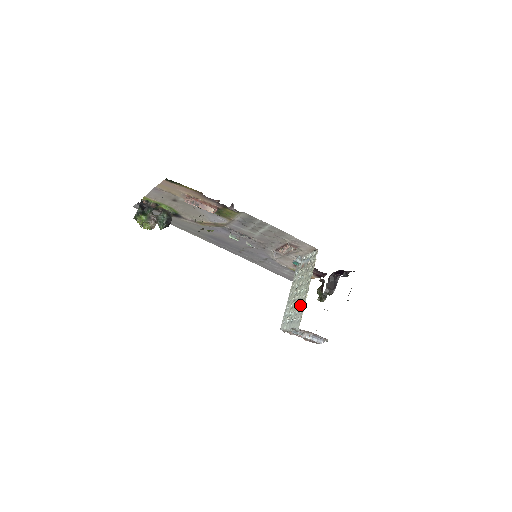
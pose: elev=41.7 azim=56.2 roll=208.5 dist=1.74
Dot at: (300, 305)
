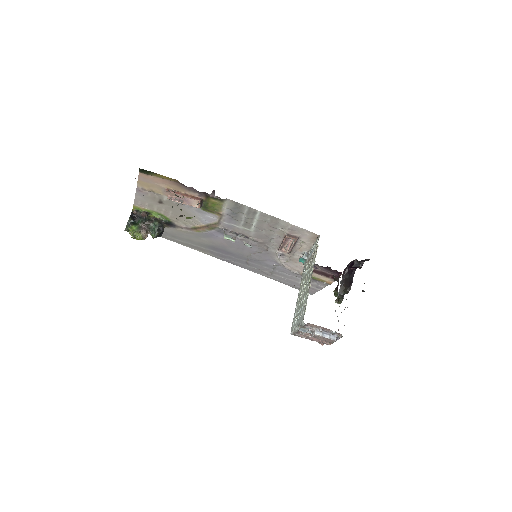
Dot at: (305, 298)
